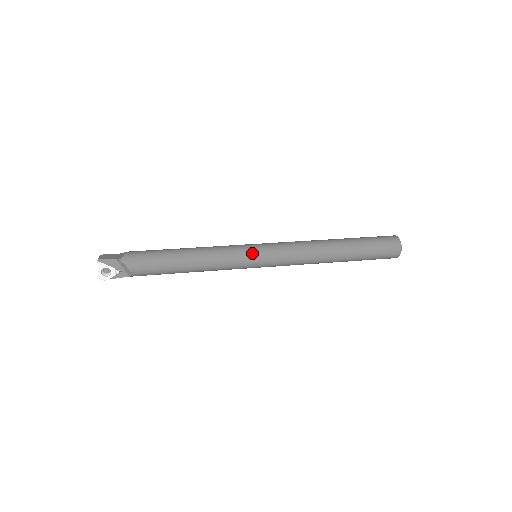
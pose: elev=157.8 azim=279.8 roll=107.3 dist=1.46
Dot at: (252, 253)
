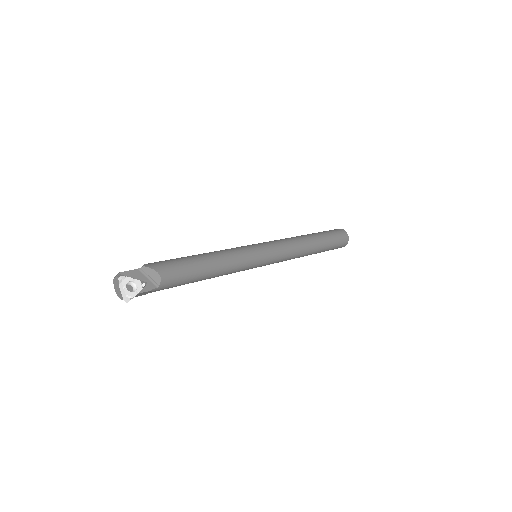
Dot at: (255, 247)
